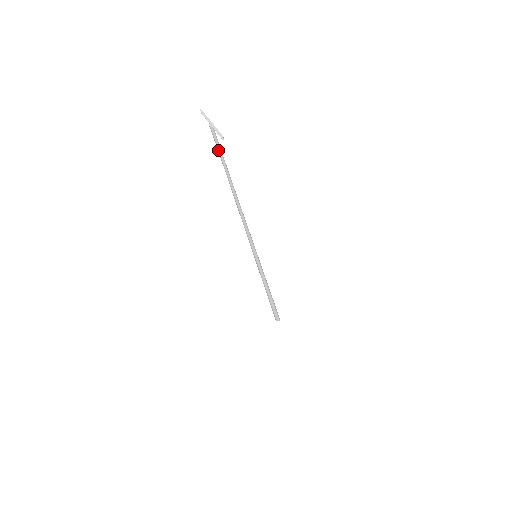
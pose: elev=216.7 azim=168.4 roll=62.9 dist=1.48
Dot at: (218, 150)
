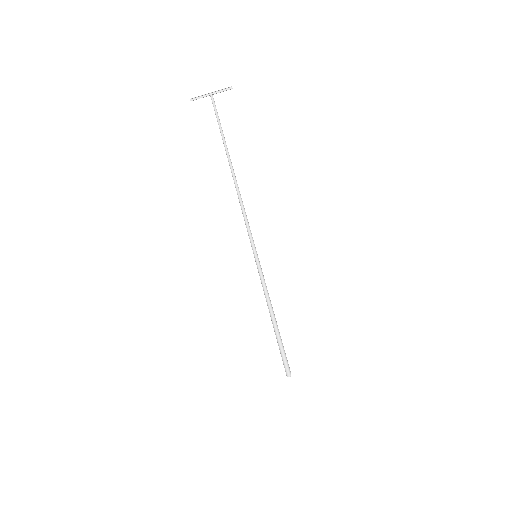
Dot at: (218, 118)
